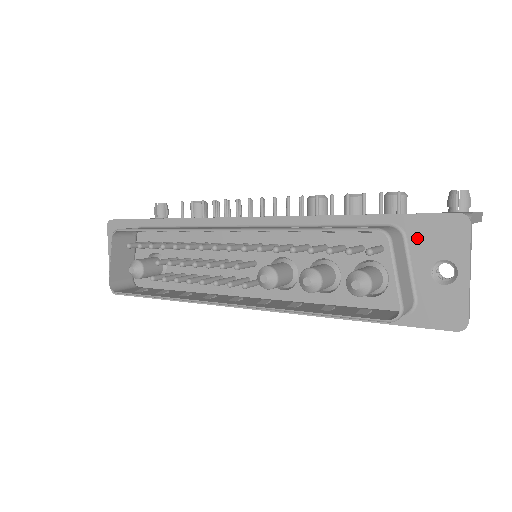
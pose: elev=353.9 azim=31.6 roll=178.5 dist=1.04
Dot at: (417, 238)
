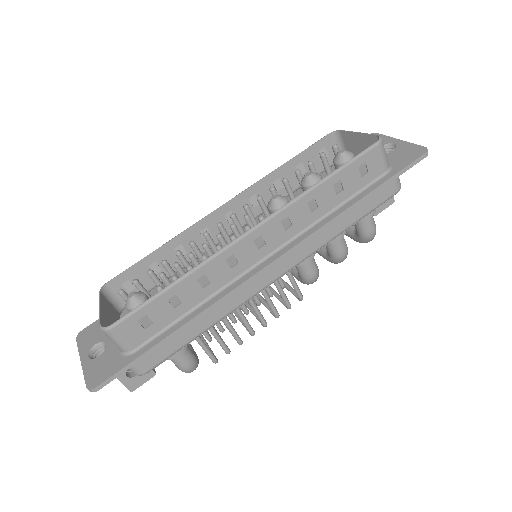
Dot at: occluded
